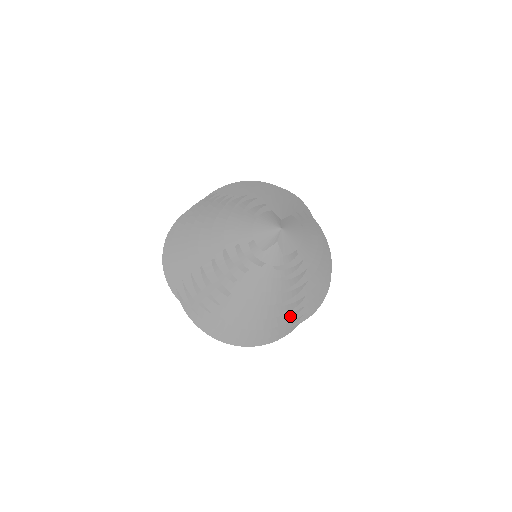
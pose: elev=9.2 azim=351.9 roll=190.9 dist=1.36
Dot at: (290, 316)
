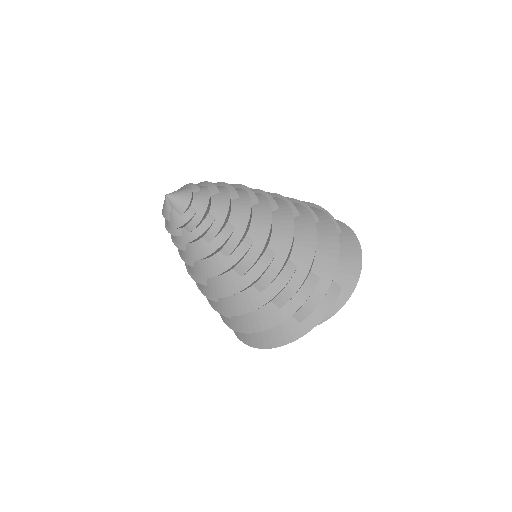
Dot at: (277, 289)
